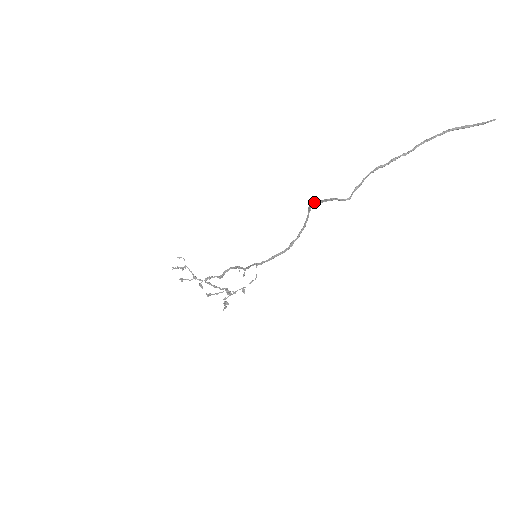
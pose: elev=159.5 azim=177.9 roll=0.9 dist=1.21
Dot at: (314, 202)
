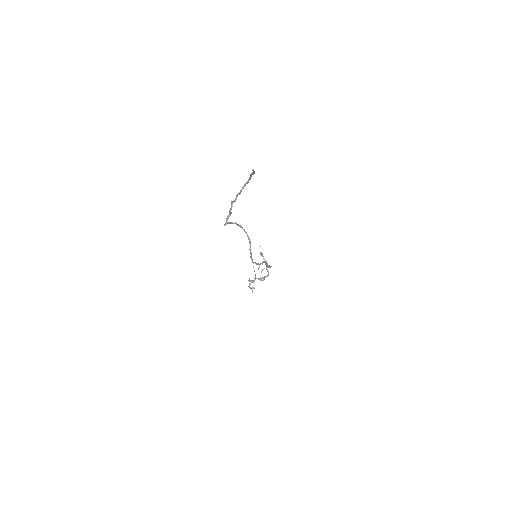
Dot at: (235, 222)
